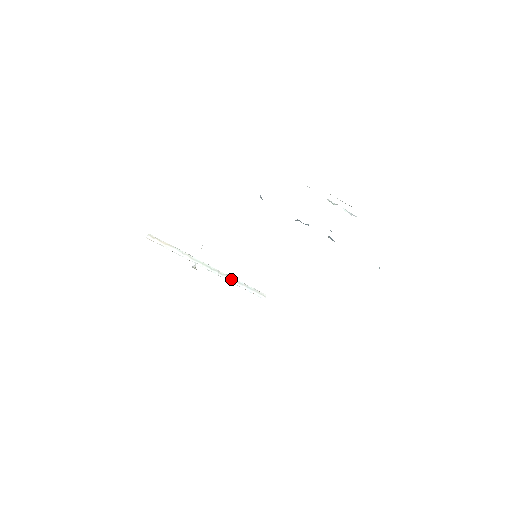
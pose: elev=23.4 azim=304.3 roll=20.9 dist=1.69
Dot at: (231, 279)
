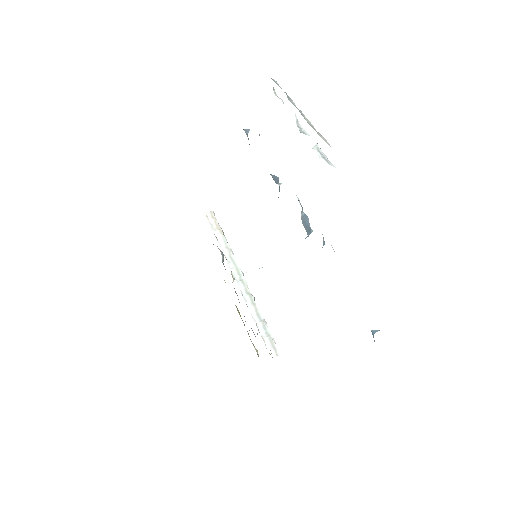
Dot at: (252, 304)
